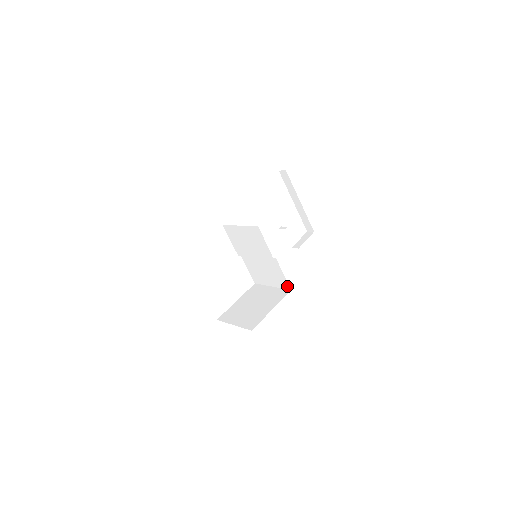
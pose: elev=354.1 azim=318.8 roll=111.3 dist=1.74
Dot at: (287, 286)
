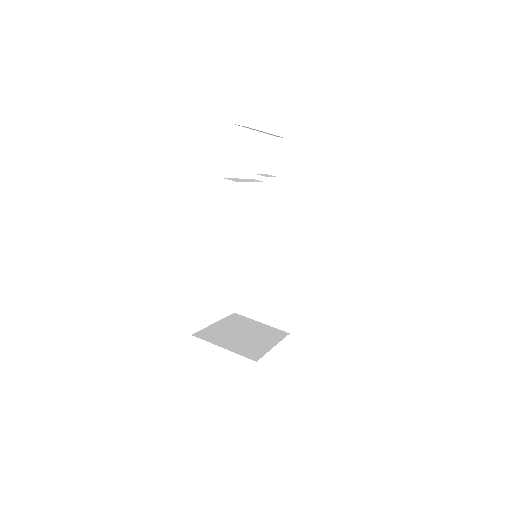
Dot at: (303, 267)
